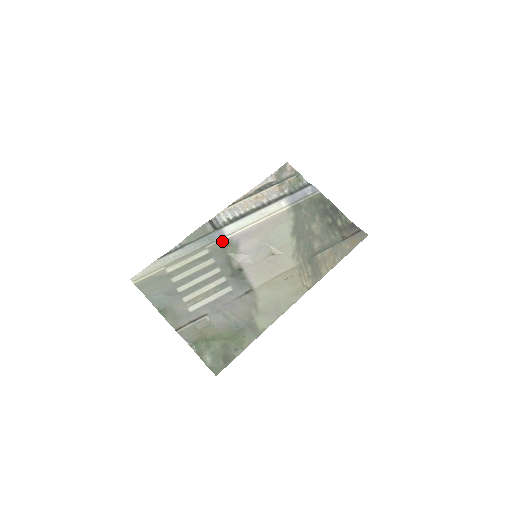
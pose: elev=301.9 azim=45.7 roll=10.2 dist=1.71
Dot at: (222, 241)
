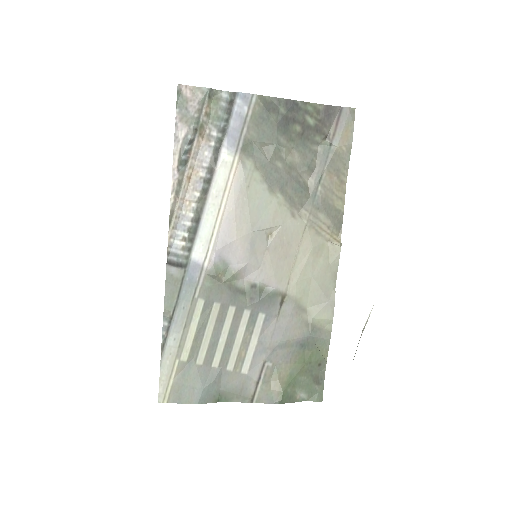
Dot at: (205, 274)
